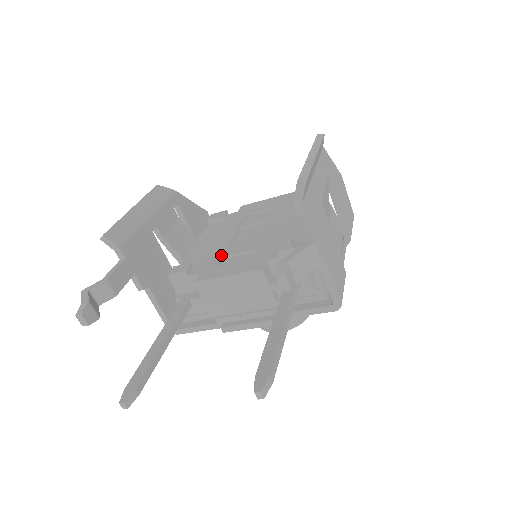
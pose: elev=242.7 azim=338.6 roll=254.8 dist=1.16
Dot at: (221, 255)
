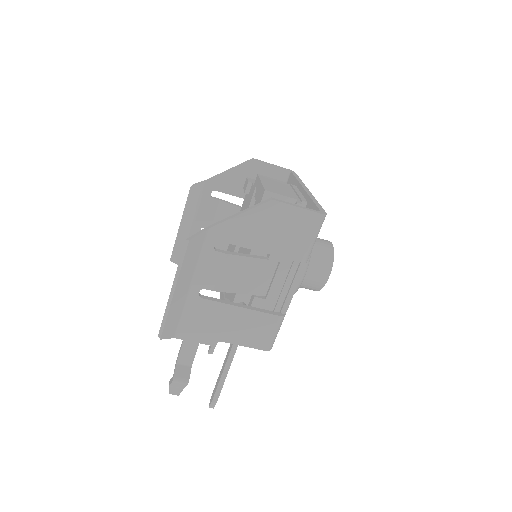
Dot at: occluded
